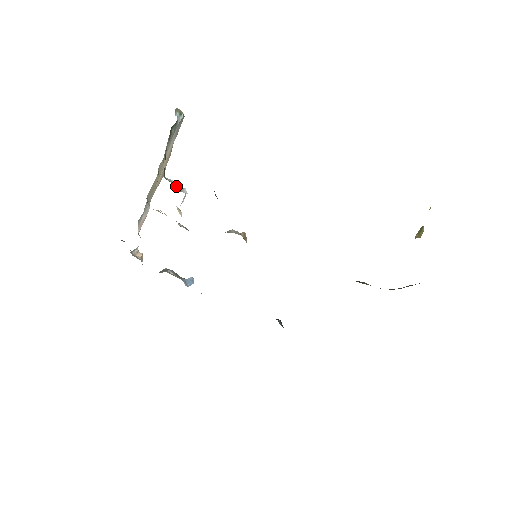
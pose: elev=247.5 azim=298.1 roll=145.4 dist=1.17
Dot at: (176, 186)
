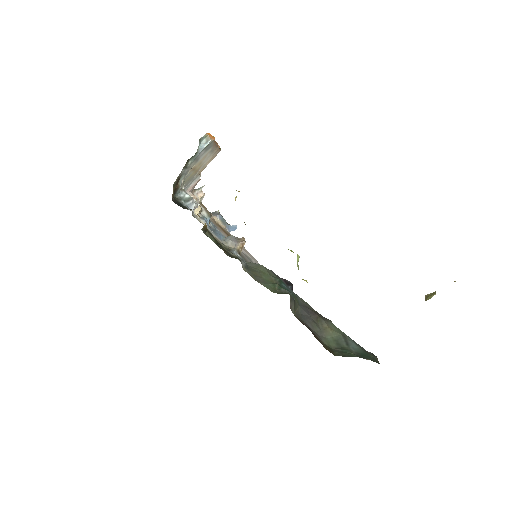
Dot at: (186, 202)
